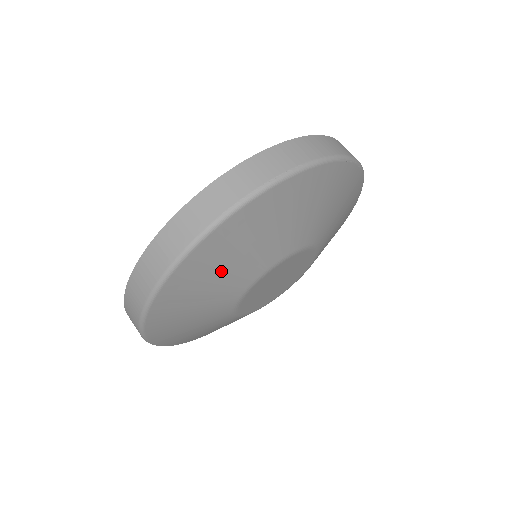
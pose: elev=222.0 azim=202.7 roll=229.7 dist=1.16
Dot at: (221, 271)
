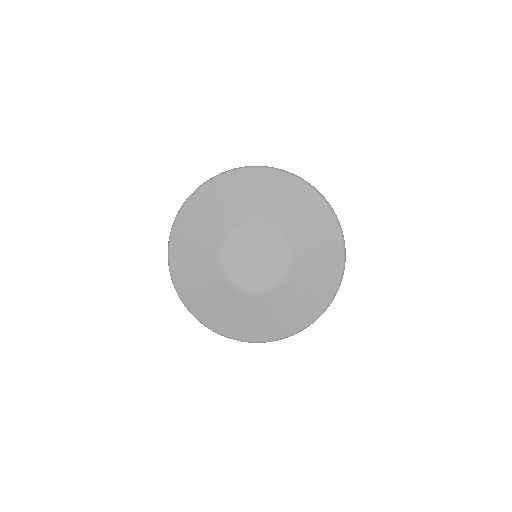
Dot at: (206, 217)
